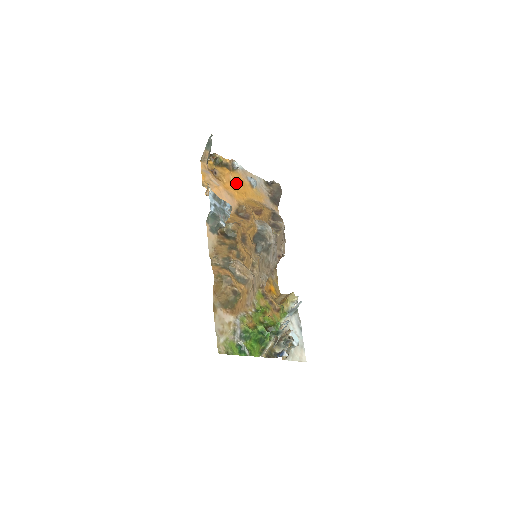
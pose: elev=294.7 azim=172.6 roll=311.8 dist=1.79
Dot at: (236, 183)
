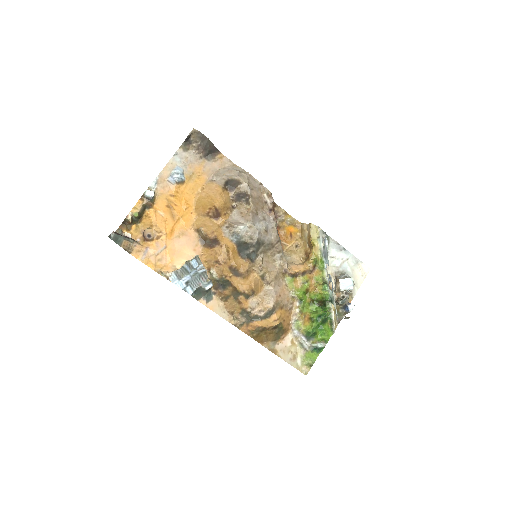
Dot at: (170, 209)
